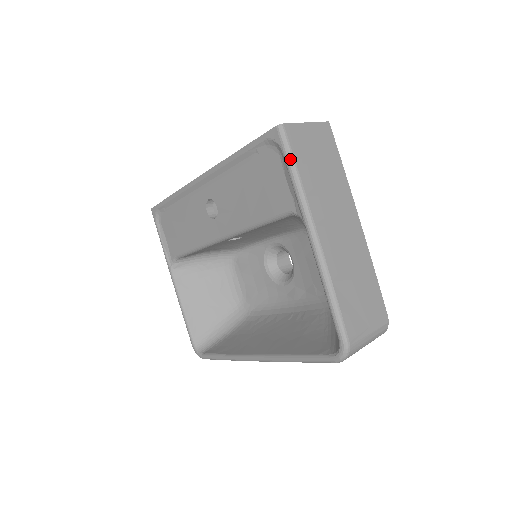
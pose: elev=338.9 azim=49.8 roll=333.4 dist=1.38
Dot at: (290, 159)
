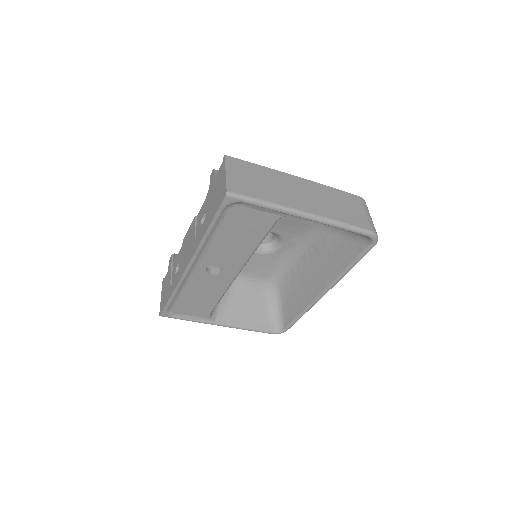
Dot at: (252, 201)
